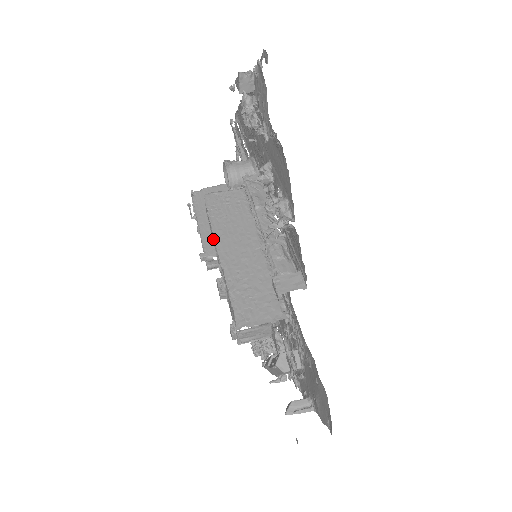
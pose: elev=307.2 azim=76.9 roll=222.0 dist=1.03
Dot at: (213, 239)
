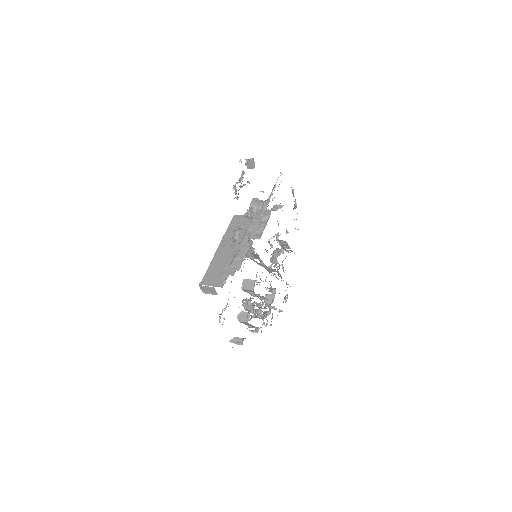
Dot at: occluded
